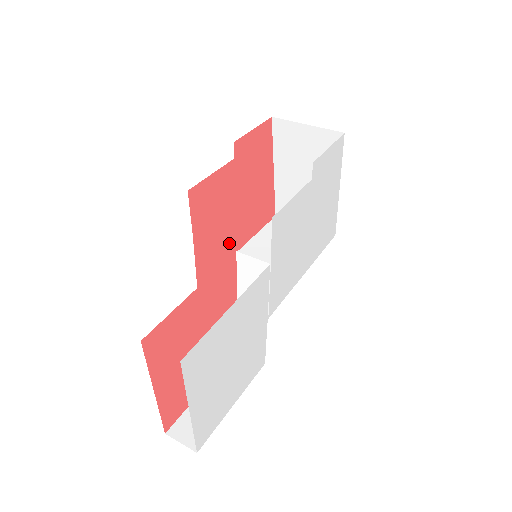
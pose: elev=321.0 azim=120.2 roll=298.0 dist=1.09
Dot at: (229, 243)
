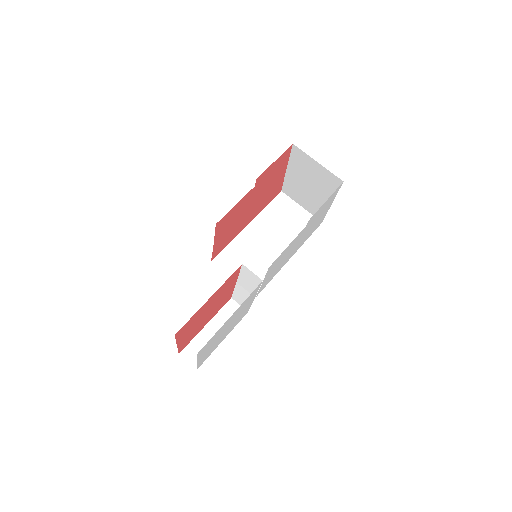
Dot at: (239, 227)
